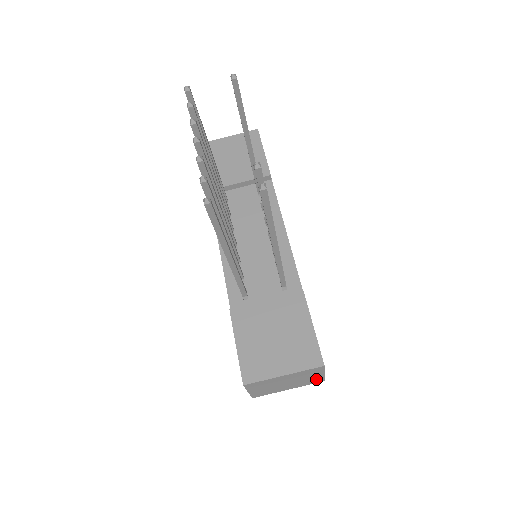
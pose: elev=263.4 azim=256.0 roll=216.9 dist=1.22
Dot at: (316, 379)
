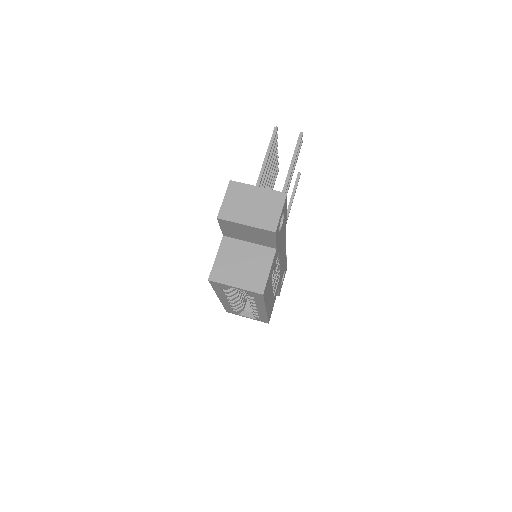
Dot at: (272, 221)
